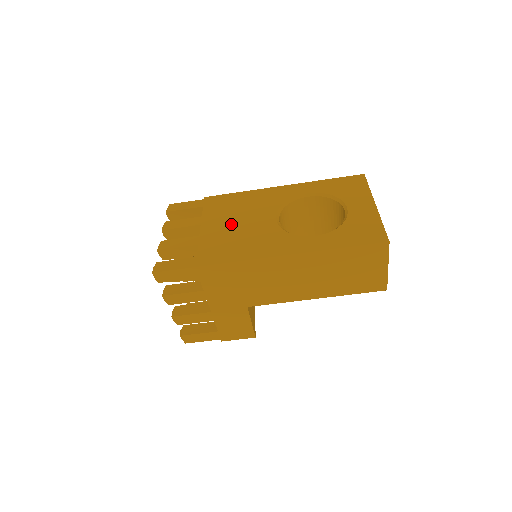
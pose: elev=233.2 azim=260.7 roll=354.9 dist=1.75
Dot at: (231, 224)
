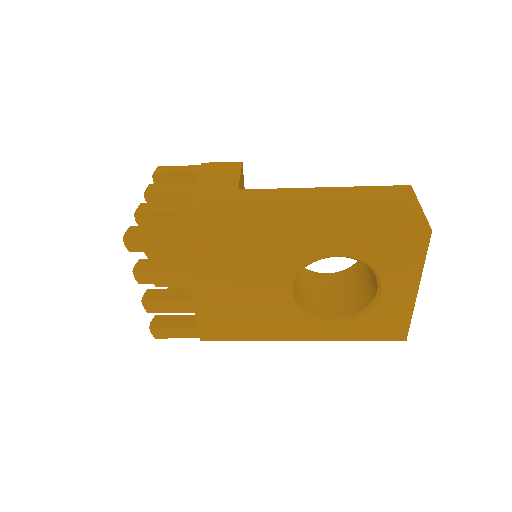
Dot at: (231, 293)
